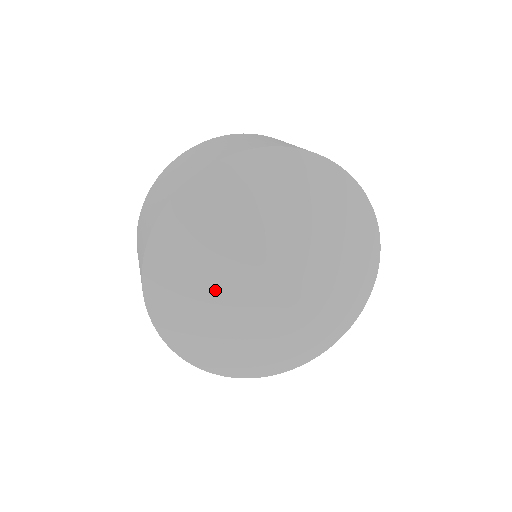
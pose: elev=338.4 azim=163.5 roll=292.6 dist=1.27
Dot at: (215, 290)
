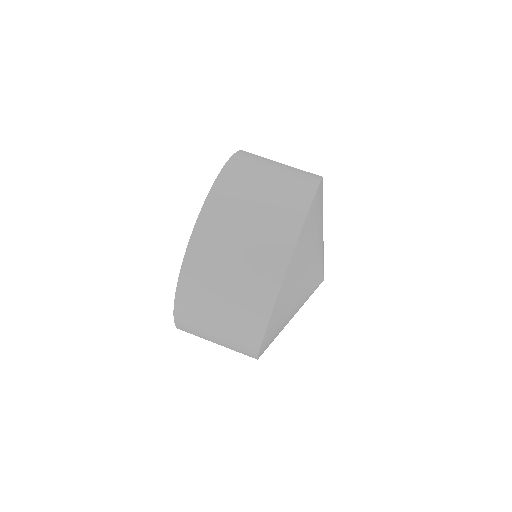
Dot at: occluded
